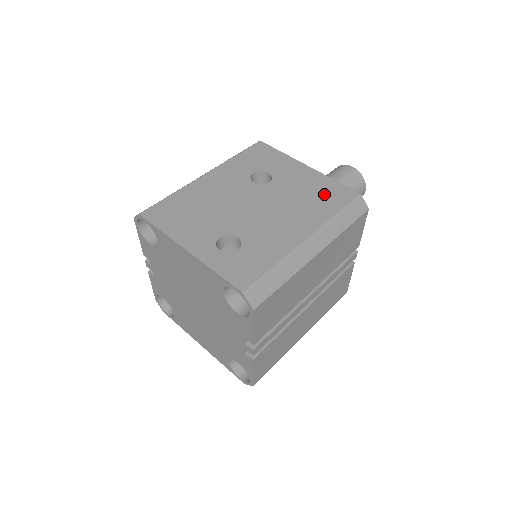
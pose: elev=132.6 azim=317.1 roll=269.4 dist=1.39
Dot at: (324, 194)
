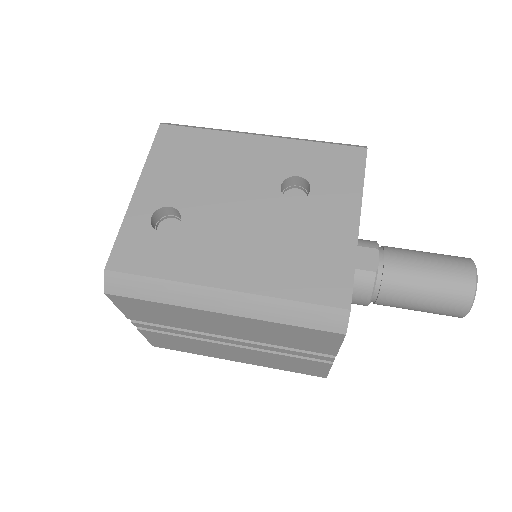
Dot at: (316, 268)
